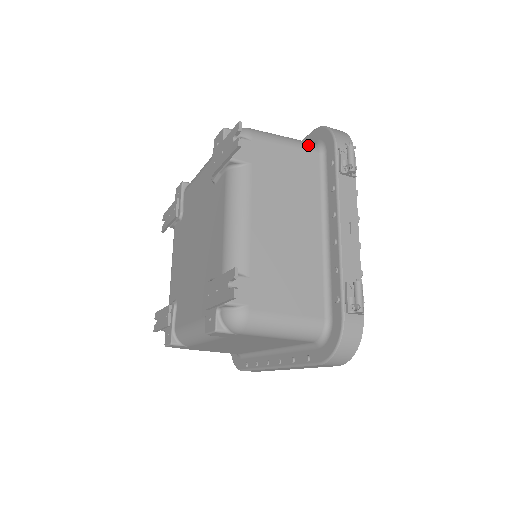
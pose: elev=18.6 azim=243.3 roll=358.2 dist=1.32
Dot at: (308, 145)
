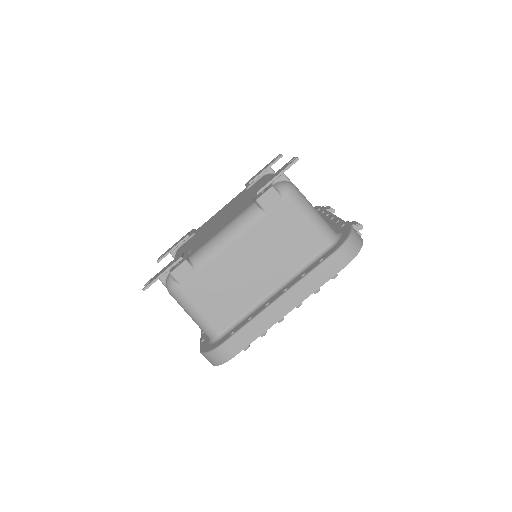
Dot at: occluded
